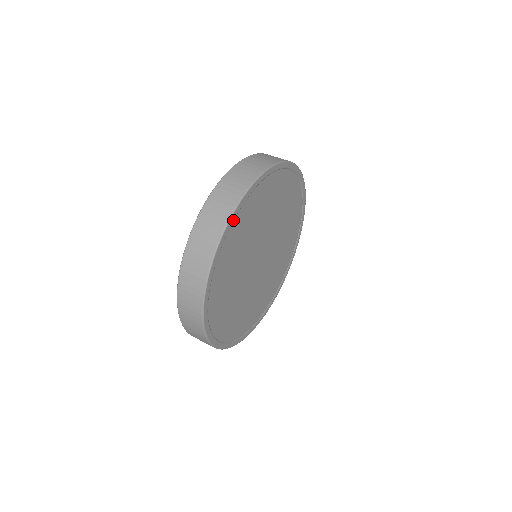
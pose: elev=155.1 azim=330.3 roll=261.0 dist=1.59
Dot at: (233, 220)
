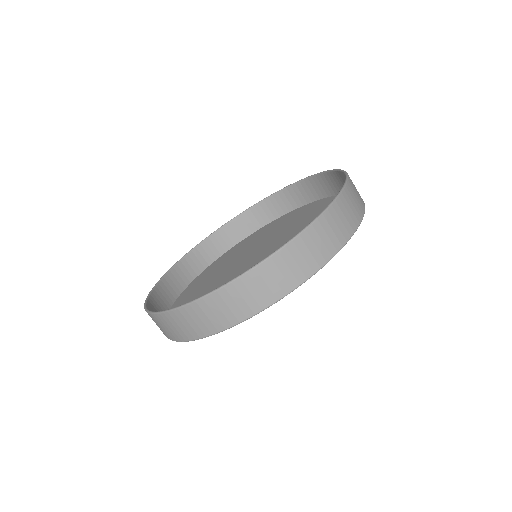
Dot at: occluded
